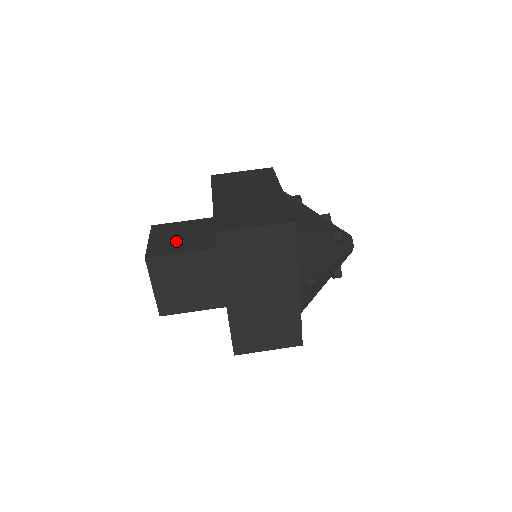
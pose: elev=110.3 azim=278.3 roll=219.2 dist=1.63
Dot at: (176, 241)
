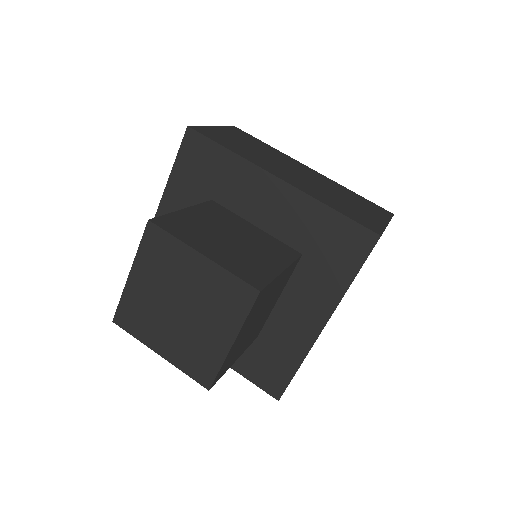
Dot at: occluded
